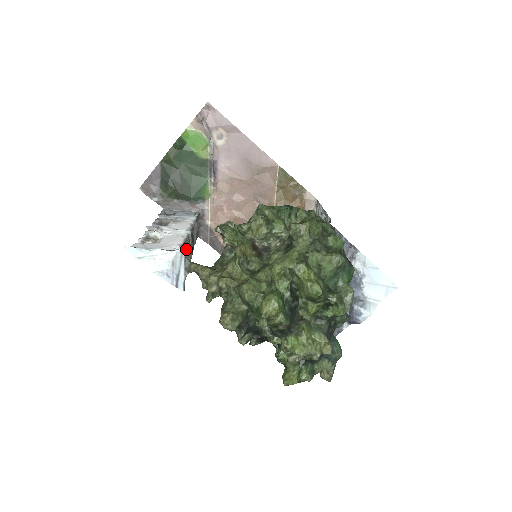
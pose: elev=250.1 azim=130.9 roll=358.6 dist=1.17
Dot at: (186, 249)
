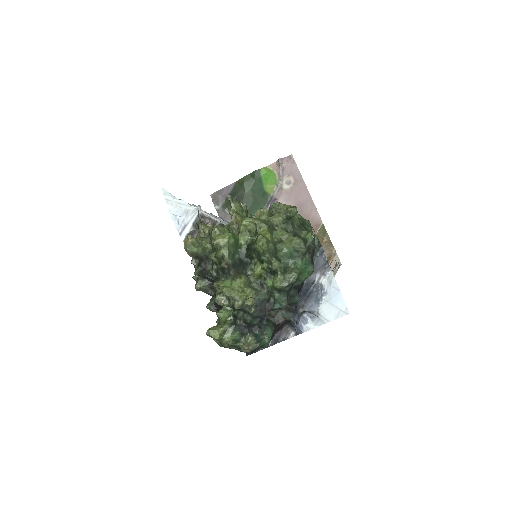
Dot at: occluded
